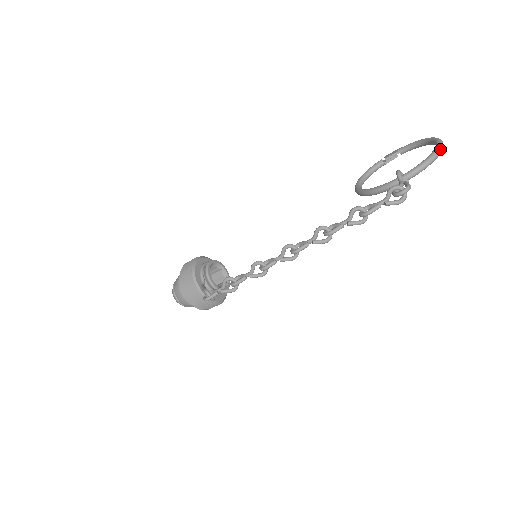
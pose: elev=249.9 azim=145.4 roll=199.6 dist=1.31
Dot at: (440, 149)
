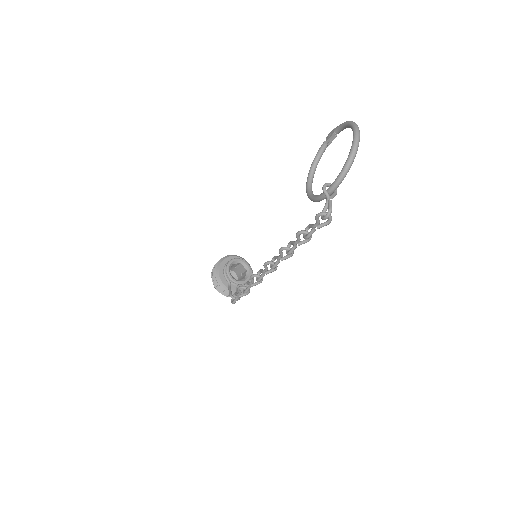
Dot at: (354, 152)
